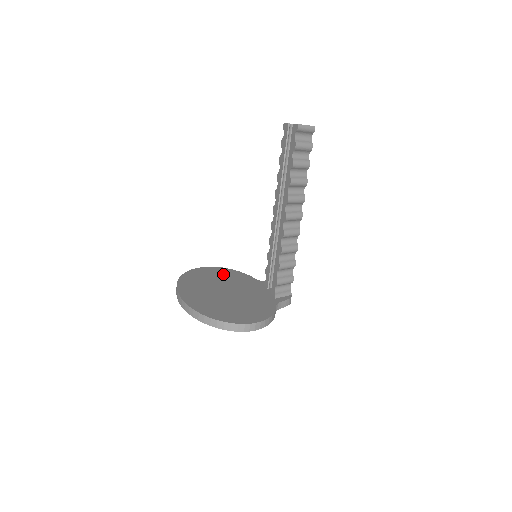
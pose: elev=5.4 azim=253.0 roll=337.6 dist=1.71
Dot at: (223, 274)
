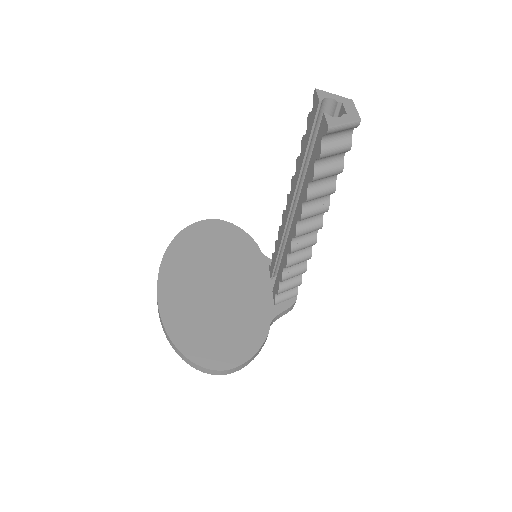
Dot at: (223, 240)
